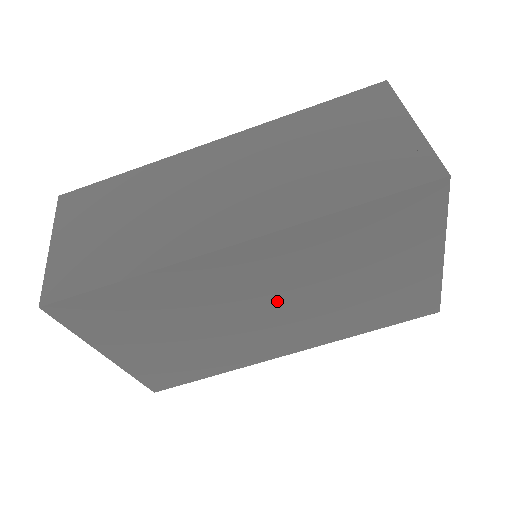
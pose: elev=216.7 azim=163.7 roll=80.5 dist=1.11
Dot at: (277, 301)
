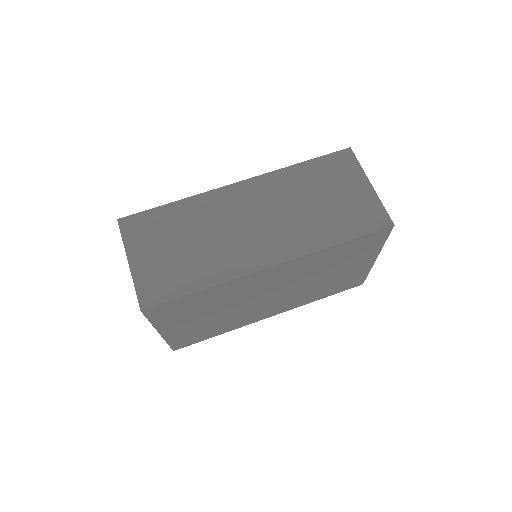
Dot at: (280, 290)
